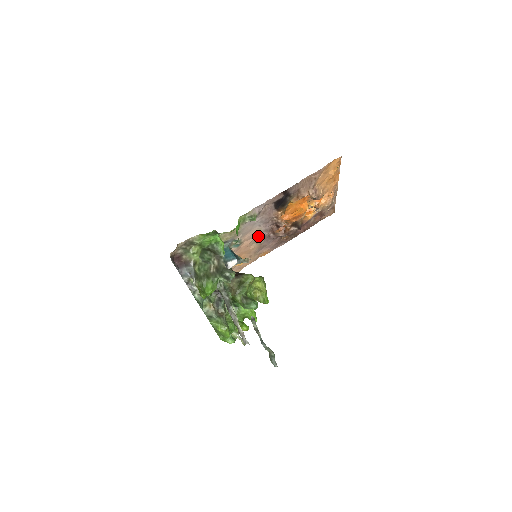
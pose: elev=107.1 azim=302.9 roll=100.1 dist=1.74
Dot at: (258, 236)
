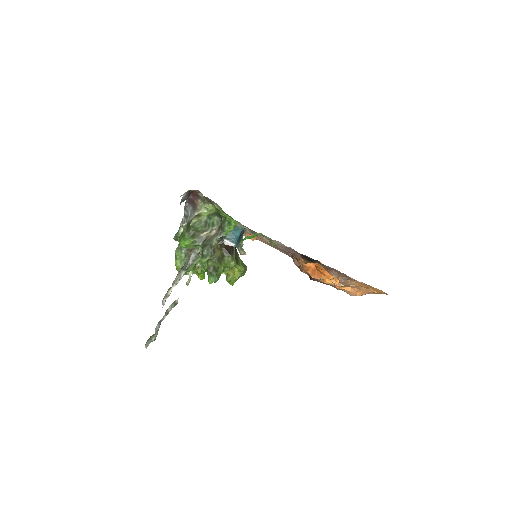
Dot at: occluded
